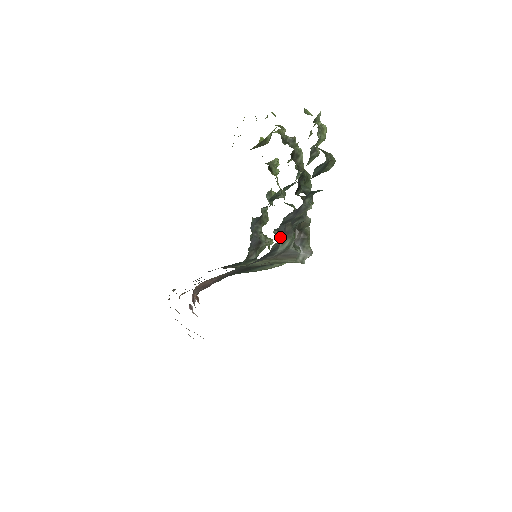
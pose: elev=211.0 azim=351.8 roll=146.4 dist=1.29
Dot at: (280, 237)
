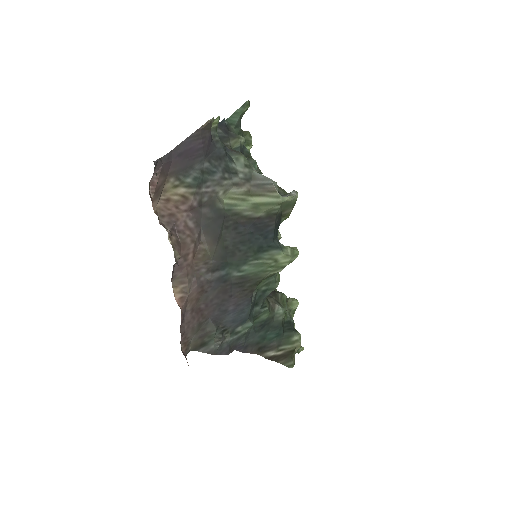
Dot at: occluded
